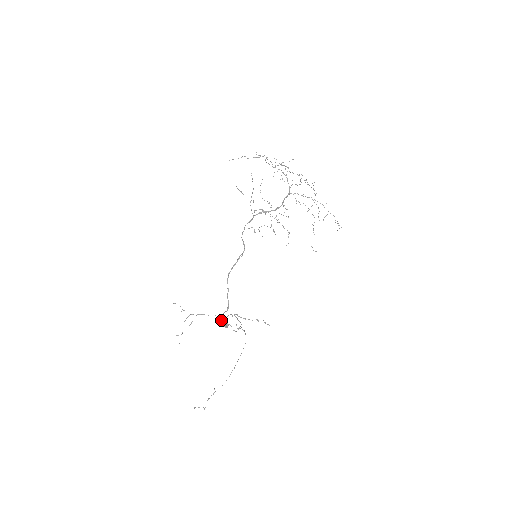
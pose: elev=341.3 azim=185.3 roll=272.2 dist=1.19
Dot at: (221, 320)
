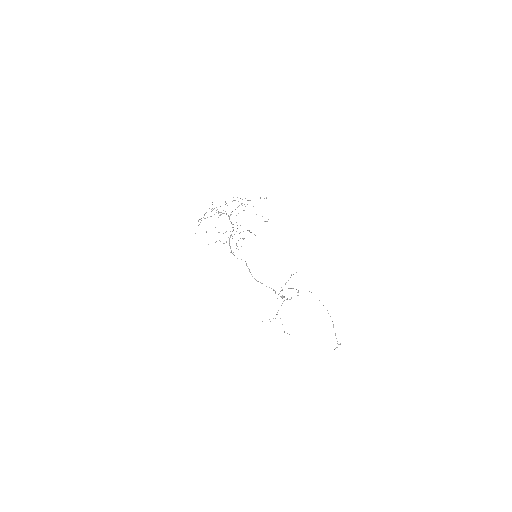
Dot at: occluded
